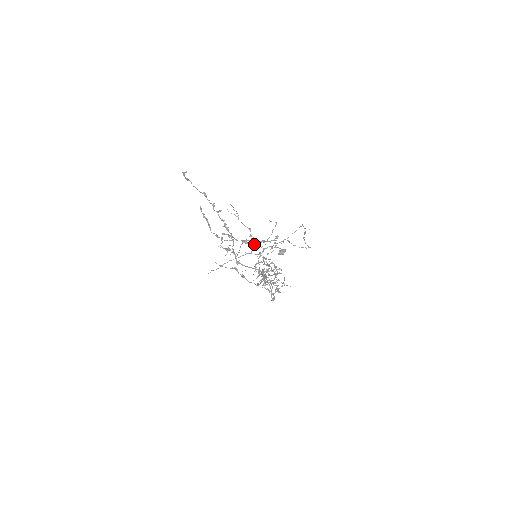
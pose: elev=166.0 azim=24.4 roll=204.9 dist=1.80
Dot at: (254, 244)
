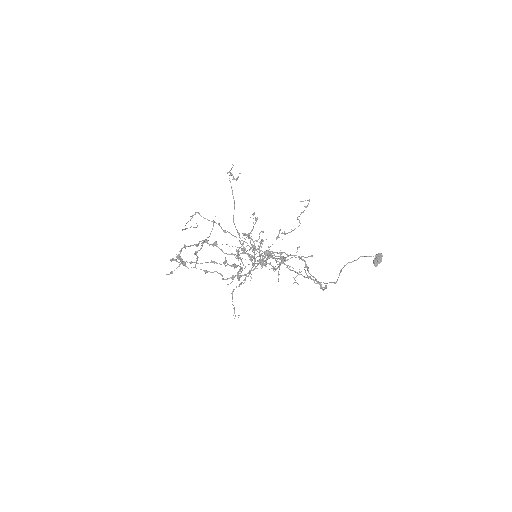
Dot at: occluded
